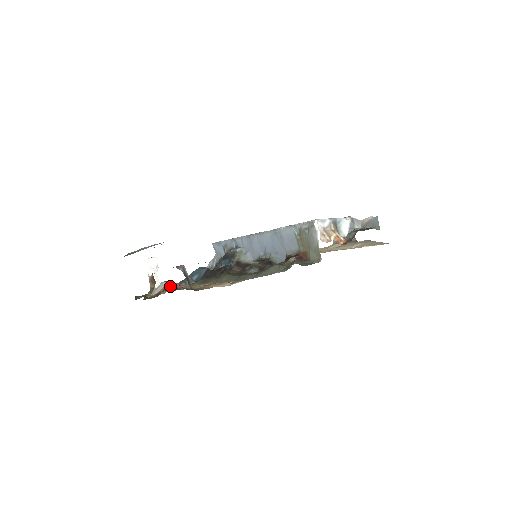
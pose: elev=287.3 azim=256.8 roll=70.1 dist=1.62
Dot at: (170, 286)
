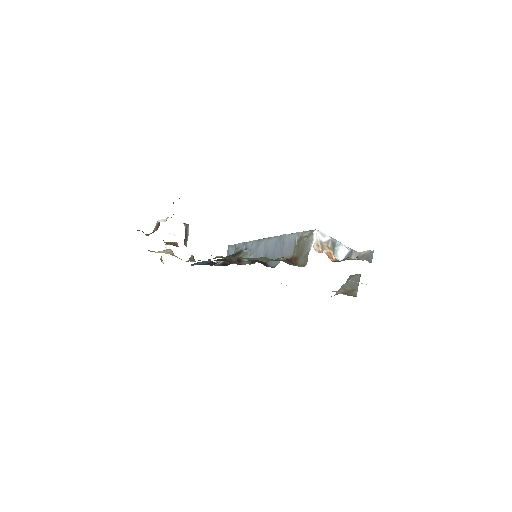
Dot at: (170, 242)
